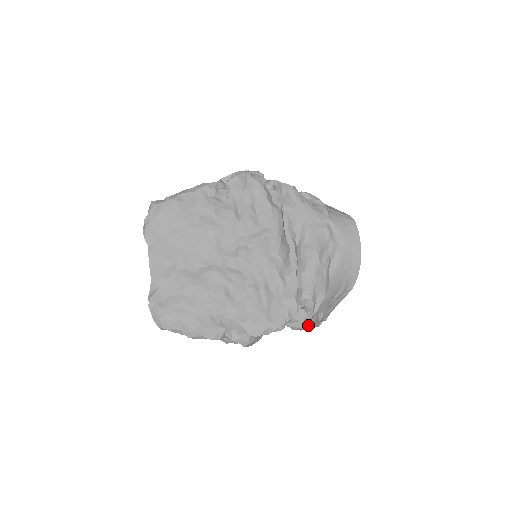
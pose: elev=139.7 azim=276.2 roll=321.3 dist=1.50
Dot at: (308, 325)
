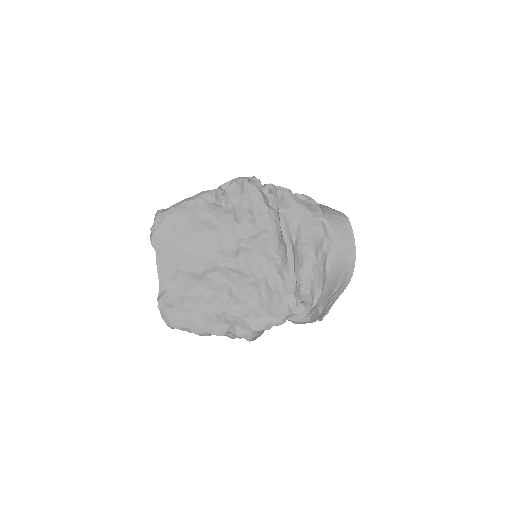
Dot at: (308, 318)
